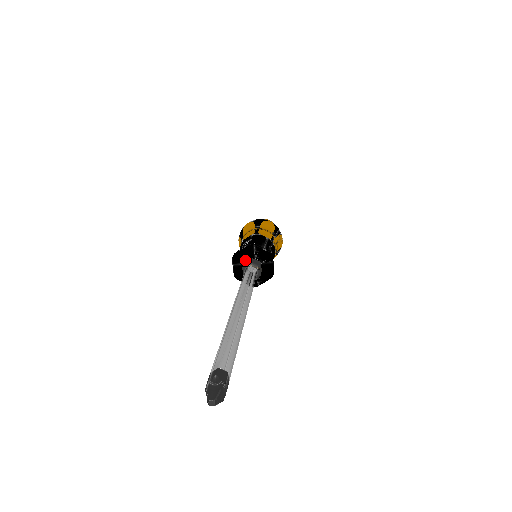
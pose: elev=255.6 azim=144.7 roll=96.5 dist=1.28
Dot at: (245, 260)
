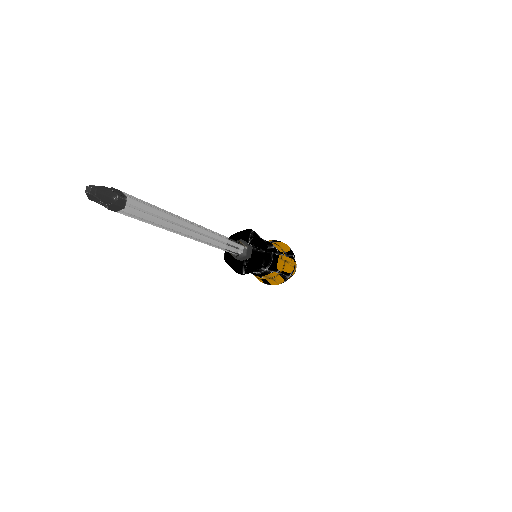
Dot at: occluded
